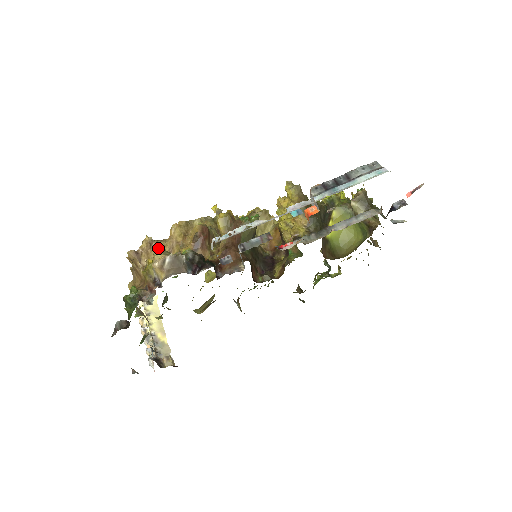
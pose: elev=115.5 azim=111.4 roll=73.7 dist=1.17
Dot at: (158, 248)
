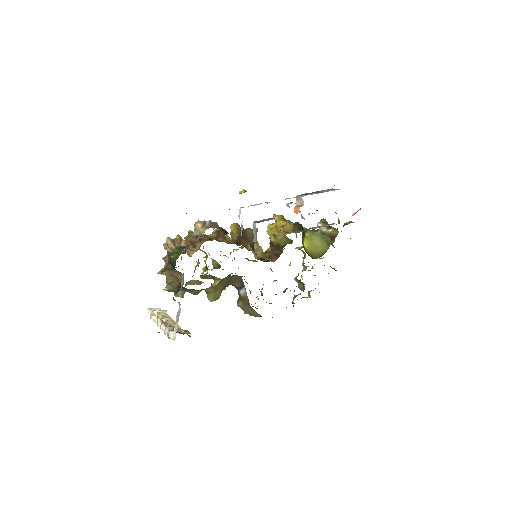
Dot at: (198, 220)
